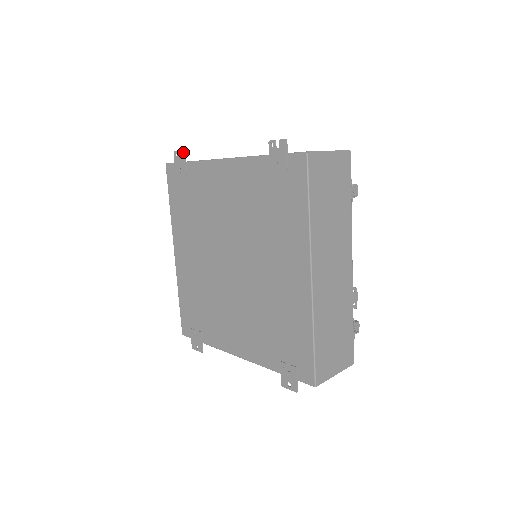
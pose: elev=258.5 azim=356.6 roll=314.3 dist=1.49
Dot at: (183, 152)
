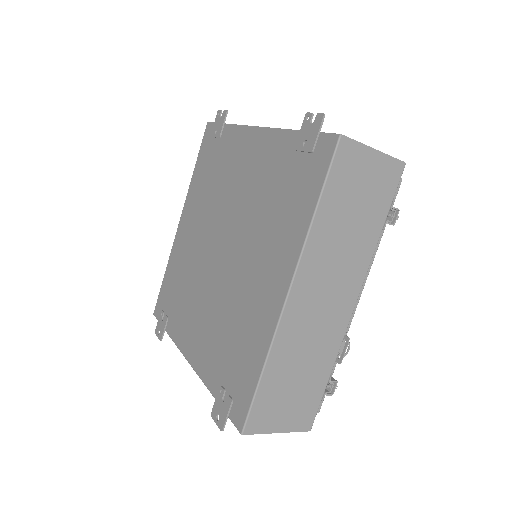
Dot at: (225, 111)
